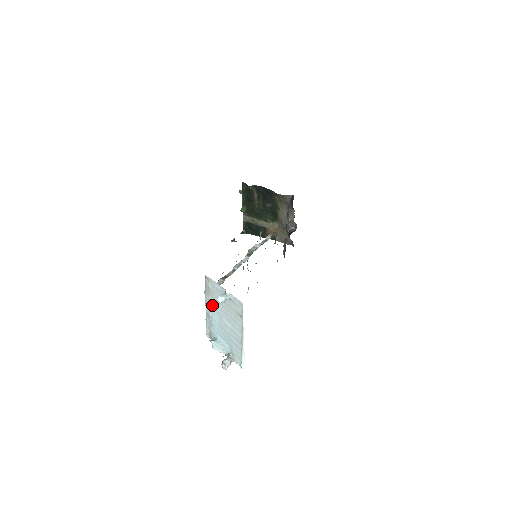
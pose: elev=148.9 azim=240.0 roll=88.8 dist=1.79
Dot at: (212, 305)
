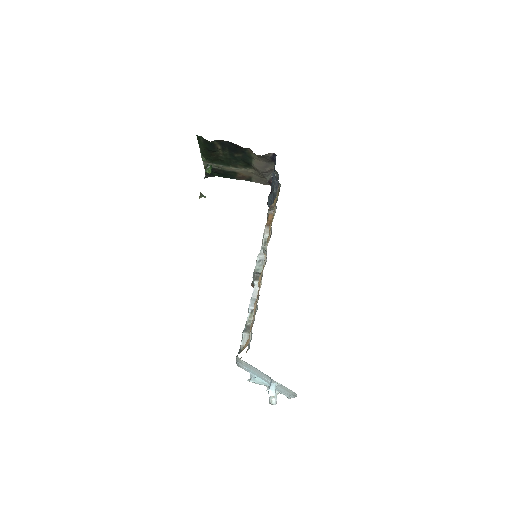
Dot at: (248, 367)
